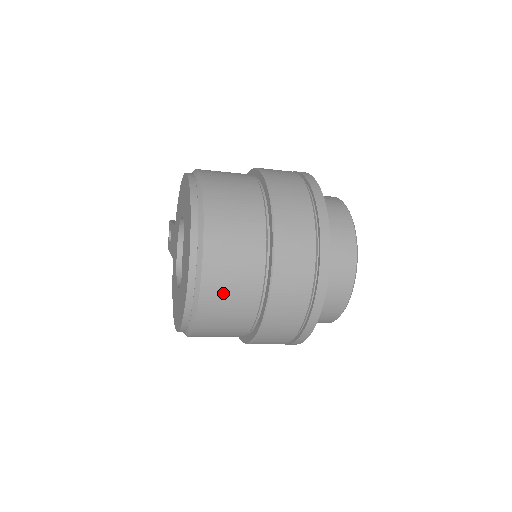
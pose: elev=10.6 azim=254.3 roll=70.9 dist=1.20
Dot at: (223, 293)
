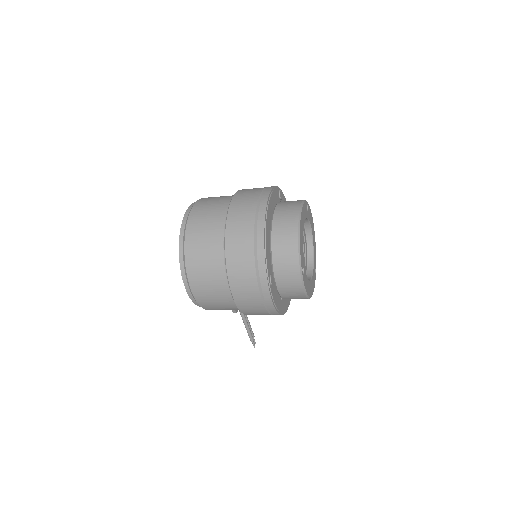
Dot at: (199, 235)
